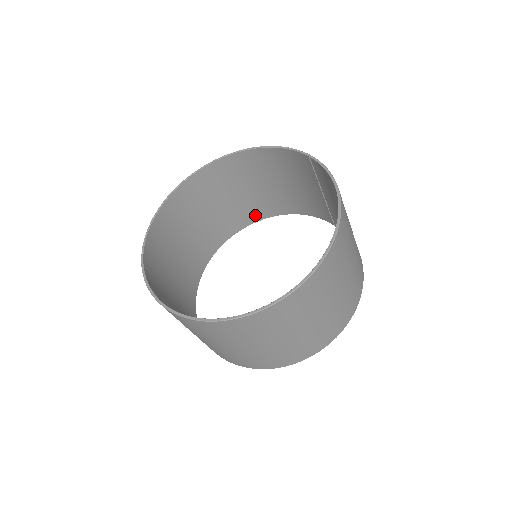
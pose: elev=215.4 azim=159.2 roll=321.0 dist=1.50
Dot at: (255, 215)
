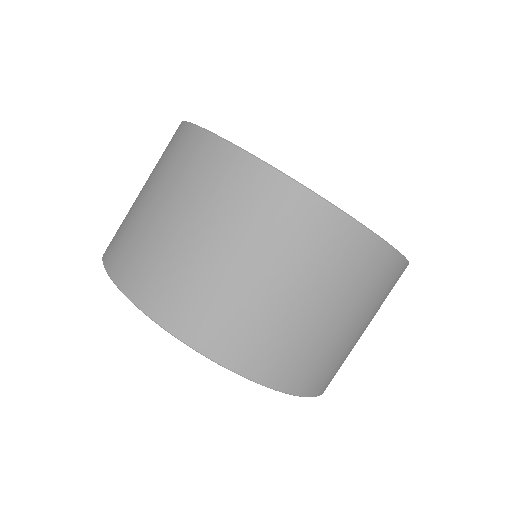
Dot at: occluded
